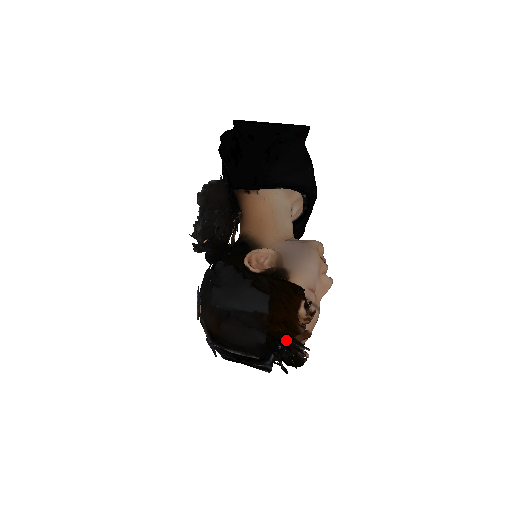
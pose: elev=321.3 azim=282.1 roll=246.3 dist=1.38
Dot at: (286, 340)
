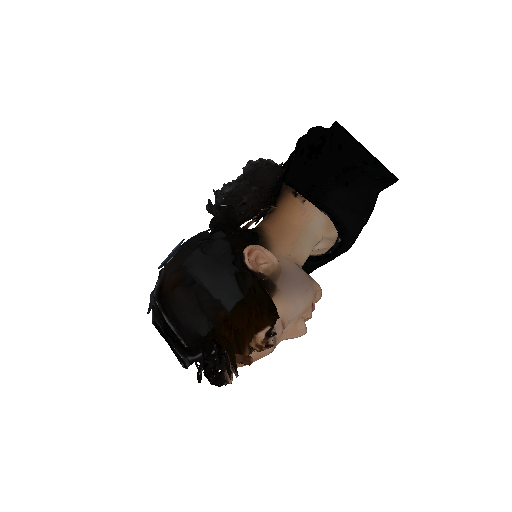
Dot at: (225, 350)
